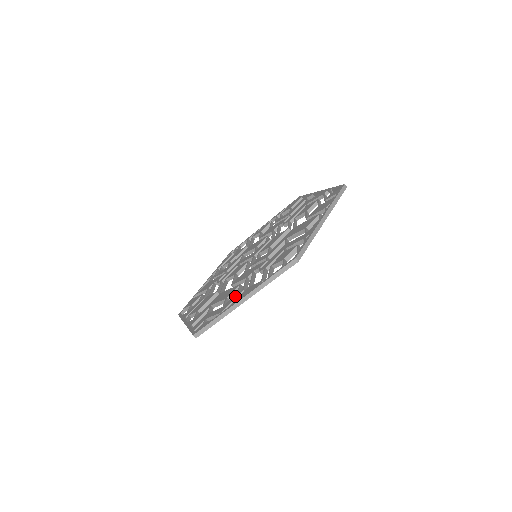
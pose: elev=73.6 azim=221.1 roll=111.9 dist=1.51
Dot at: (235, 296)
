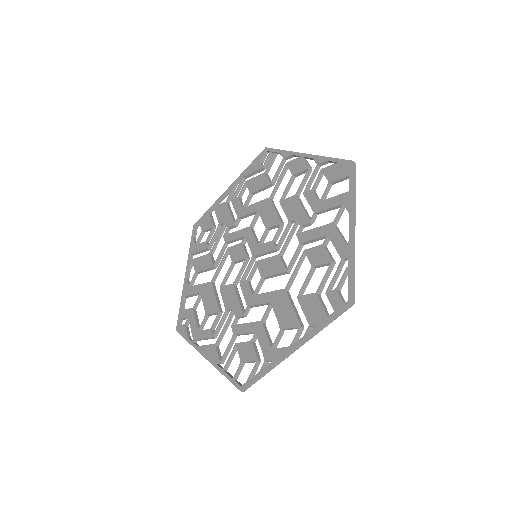
Dot at: (206, 335)
